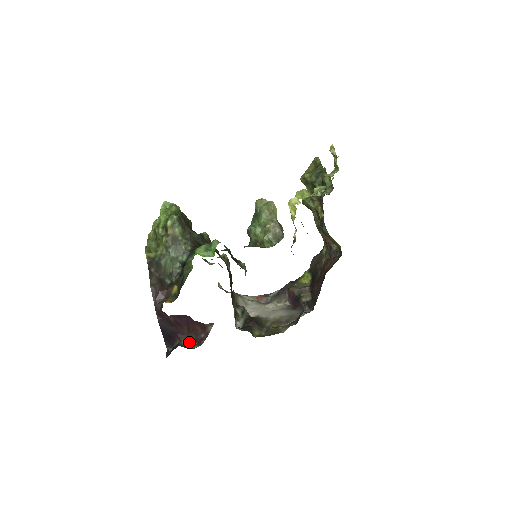
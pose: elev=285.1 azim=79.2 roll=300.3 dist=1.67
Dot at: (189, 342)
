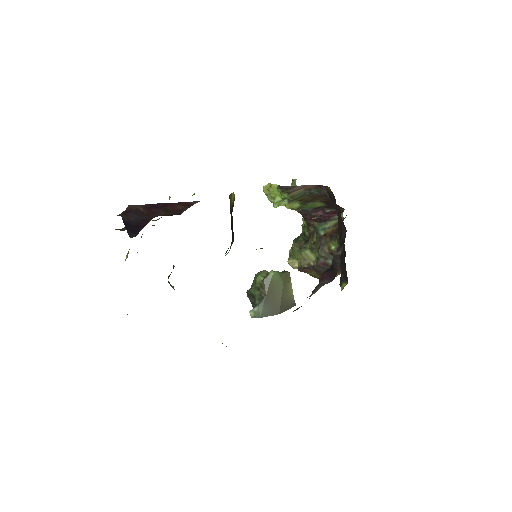
Dot at: occluded
